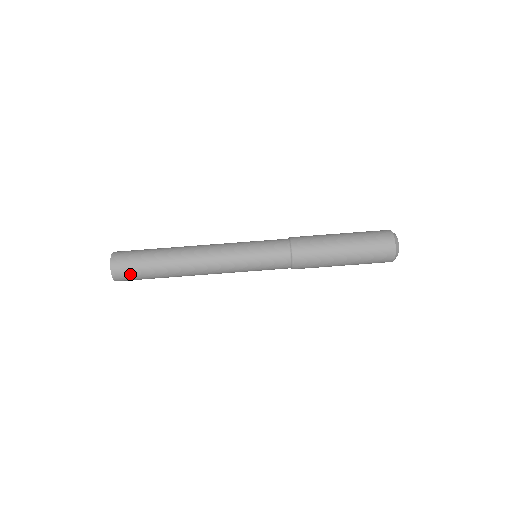
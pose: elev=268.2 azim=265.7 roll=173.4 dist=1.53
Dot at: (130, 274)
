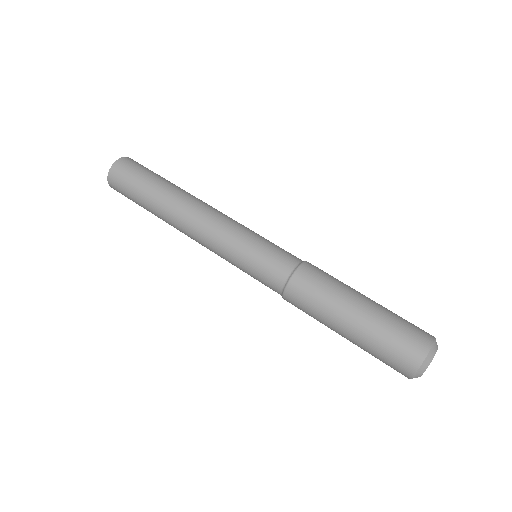
Dot at: (124, 184)
